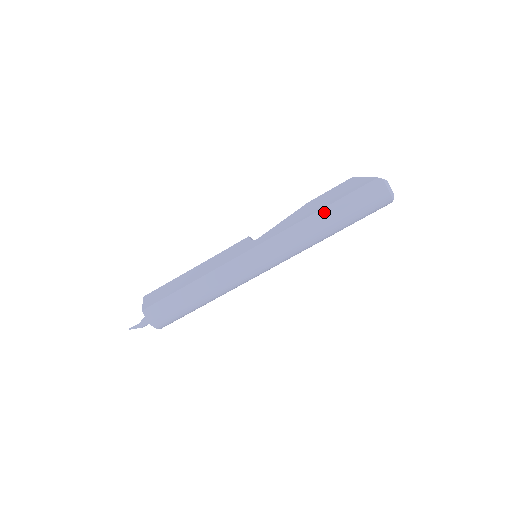
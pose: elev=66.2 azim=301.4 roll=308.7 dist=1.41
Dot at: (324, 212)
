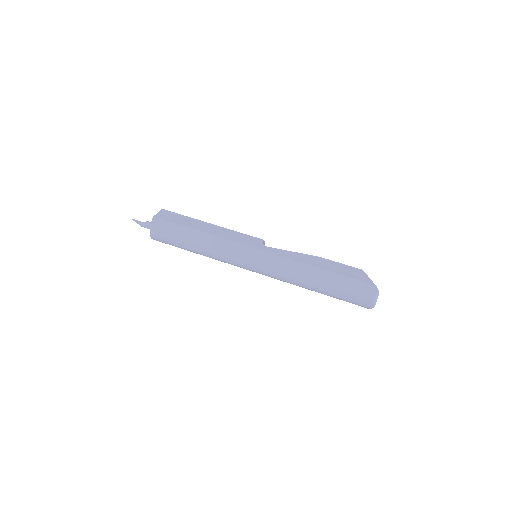
Dot at: (323, 272)
